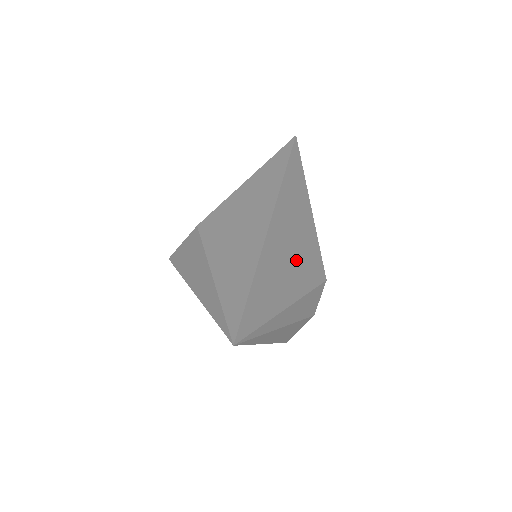
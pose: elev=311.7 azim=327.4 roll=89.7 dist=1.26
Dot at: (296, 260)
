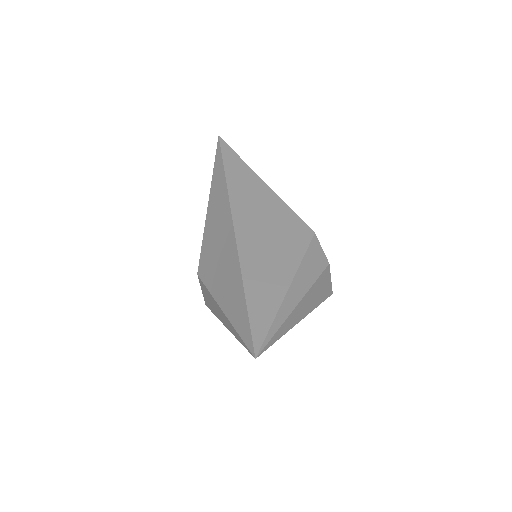
Dot at: (276, 243)
